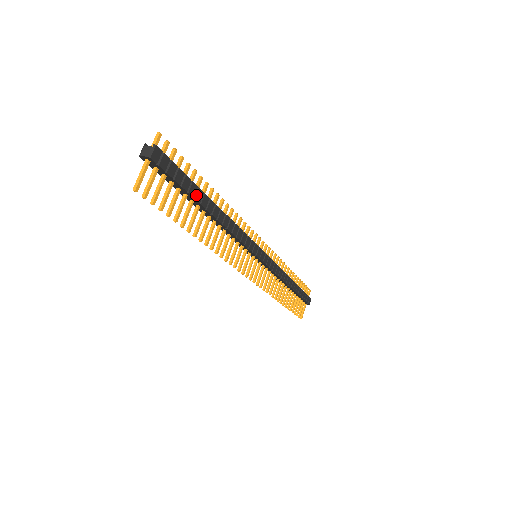
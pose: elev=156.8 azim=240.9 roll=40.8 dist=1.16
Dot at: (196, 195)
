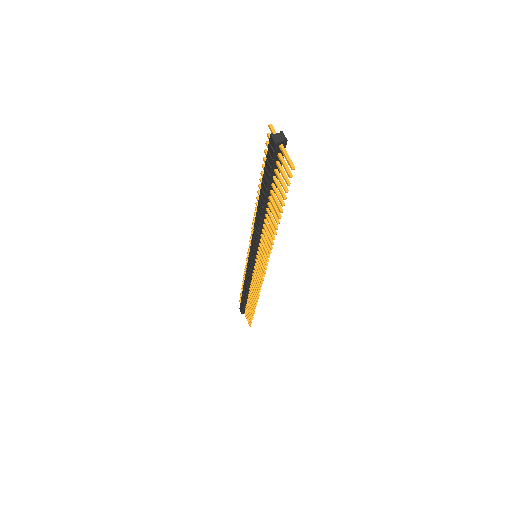
Dot at: (275, 184)
